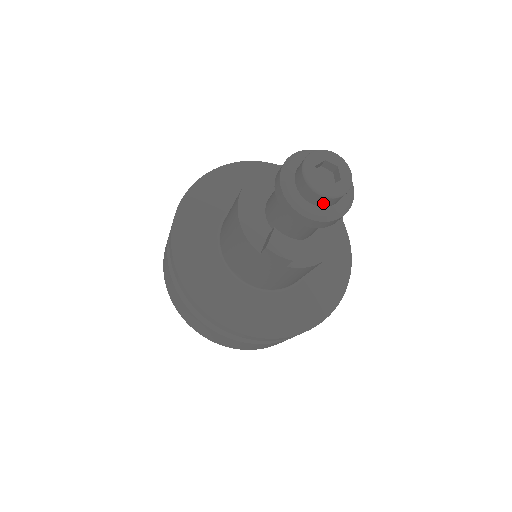
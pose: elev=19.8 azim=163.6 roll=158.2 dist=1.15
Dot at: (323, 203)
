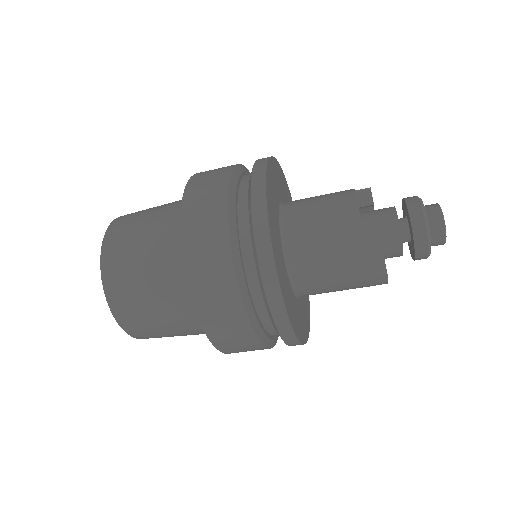
Dot at: occluded
